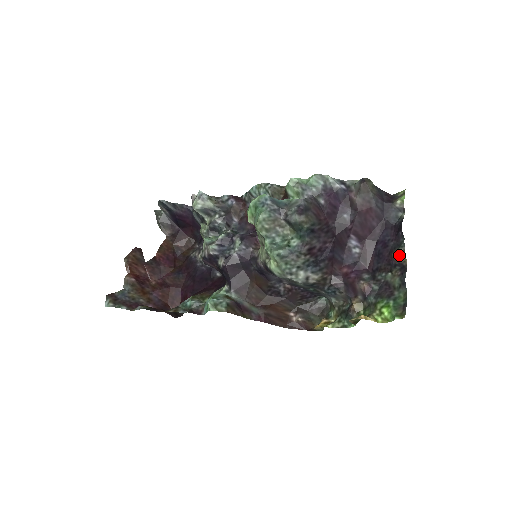
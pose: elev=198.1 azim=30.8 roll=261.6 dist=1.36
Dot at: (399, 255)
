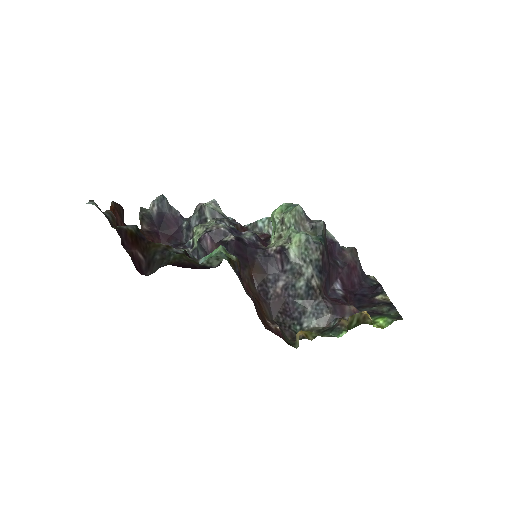
Dot at: (382, 297)
